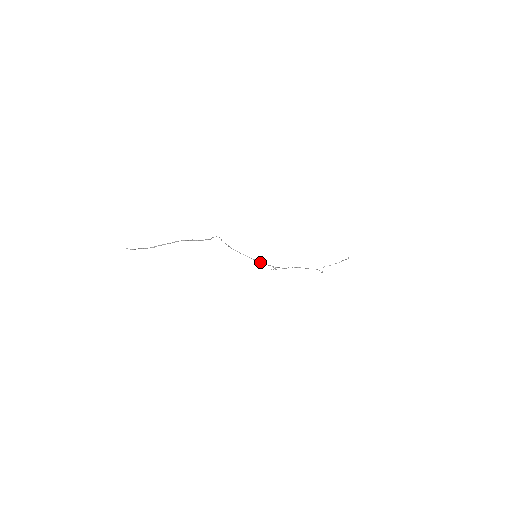
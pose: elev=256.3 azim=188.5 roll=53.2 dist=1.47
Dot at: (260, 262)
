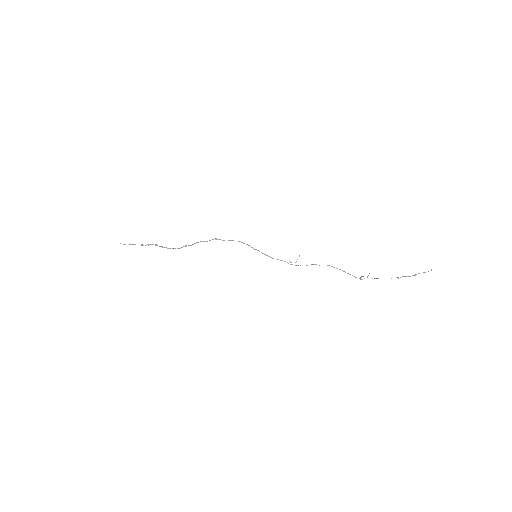
Dot at: (269, 256)
